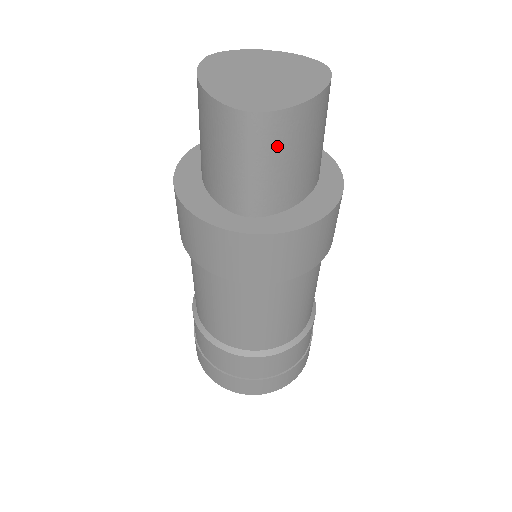
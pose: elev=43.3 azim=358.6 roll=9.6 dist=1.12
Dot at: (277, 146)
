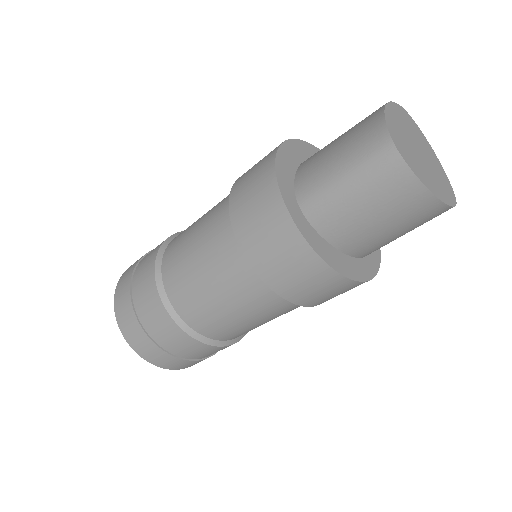
Dot at: (378, 188)
